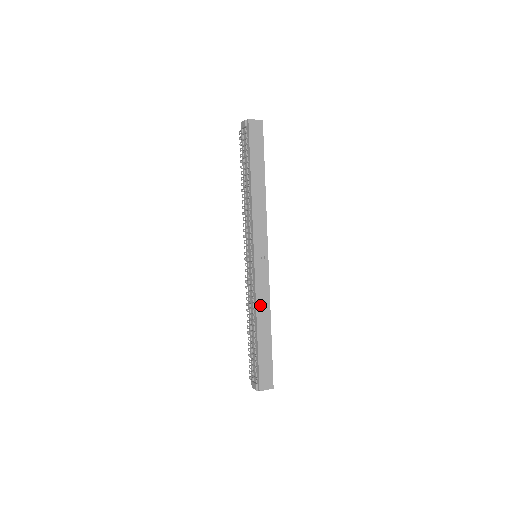
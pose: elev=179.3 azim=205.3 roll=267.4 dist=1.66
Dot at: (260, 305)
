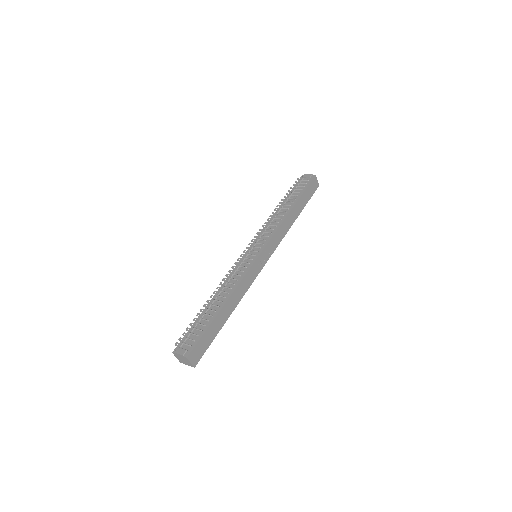
Dot at: (239, 290)
